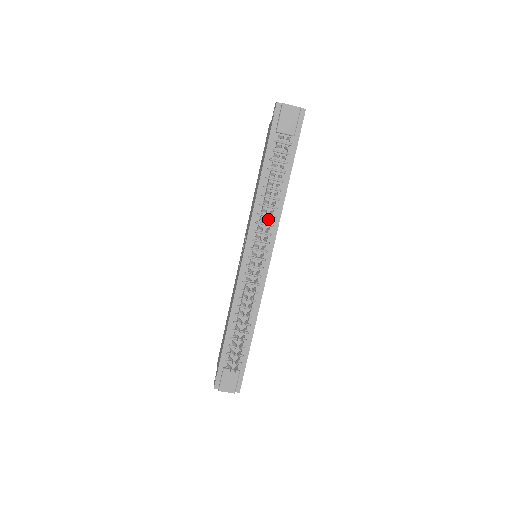
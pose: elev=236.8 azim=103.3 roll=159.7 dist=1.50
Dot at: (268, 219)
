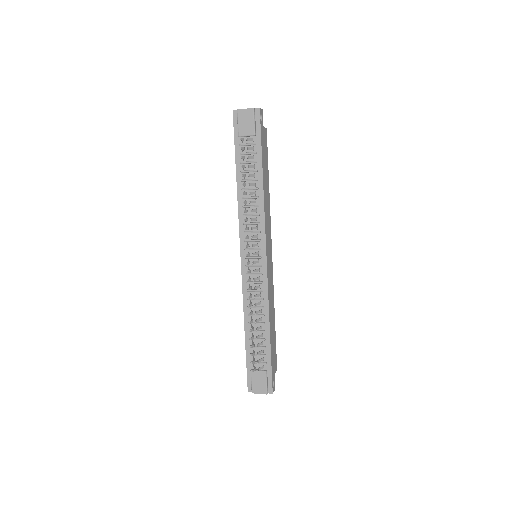
Dot at: (254, 218)
